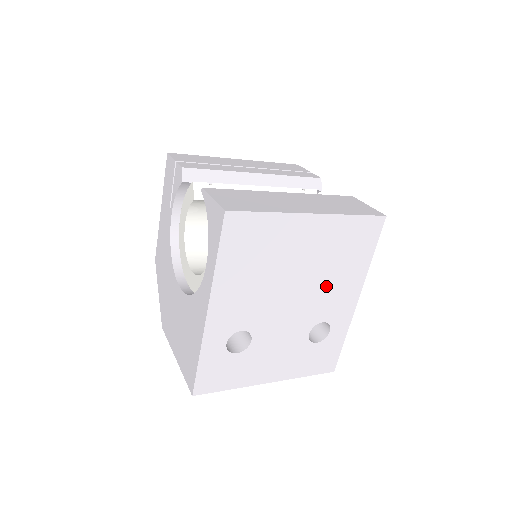
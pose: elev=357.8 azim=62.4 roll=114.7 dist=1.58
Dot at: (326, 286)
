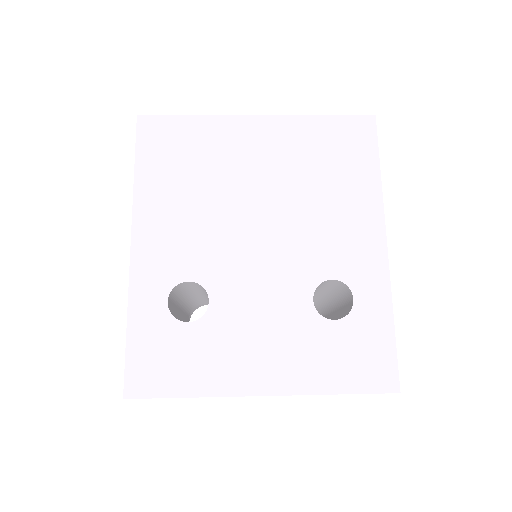
Dot at: (314, 216)
